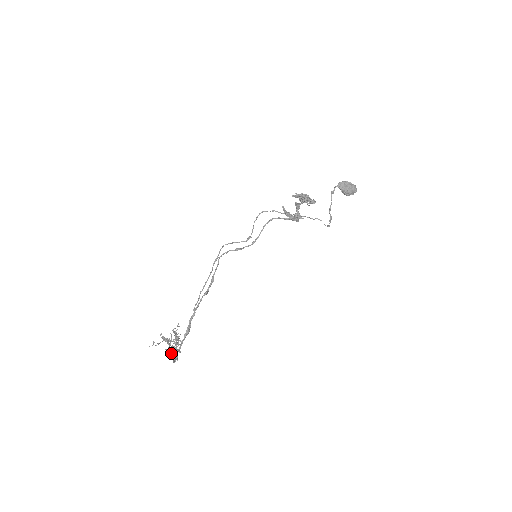
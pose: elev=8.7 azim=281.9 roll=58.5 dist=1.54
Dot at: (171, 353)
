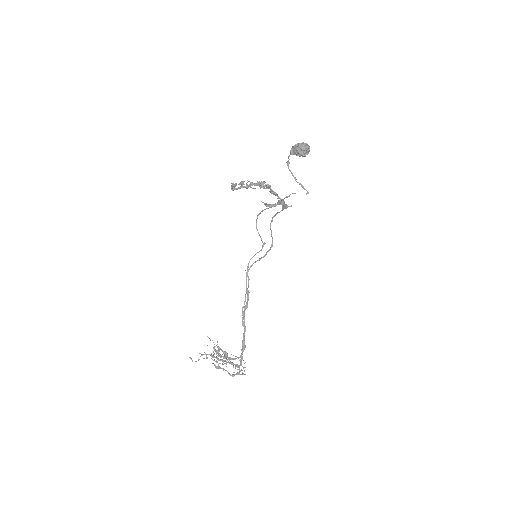
Dot at: (215, 366)
